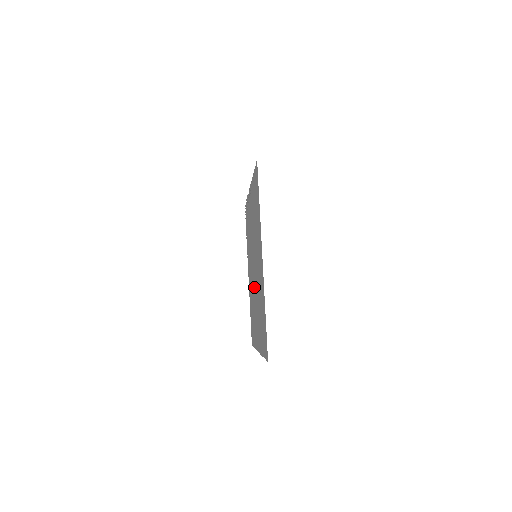
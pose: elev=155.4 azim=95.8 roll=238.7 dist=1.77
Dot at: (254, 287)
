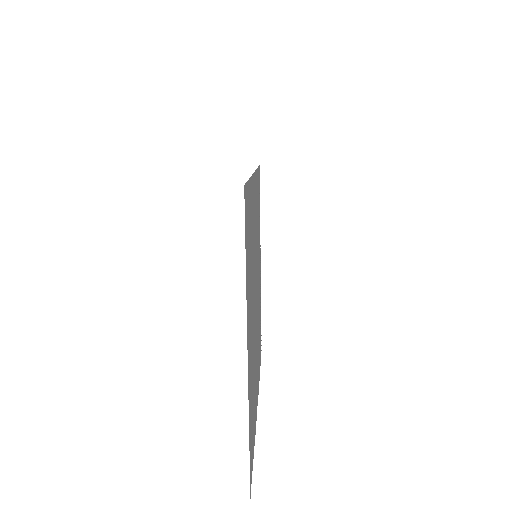
Dot at: (254, 320)
